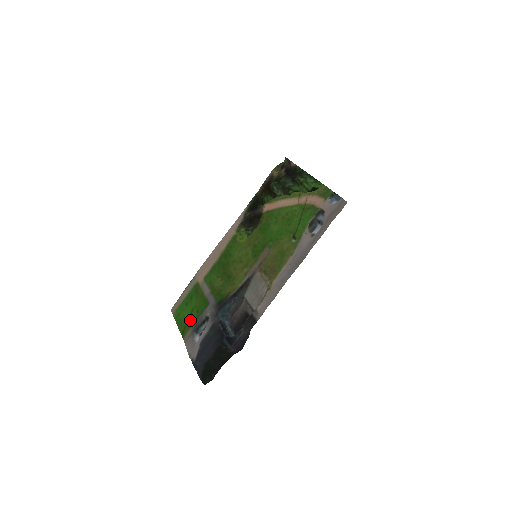
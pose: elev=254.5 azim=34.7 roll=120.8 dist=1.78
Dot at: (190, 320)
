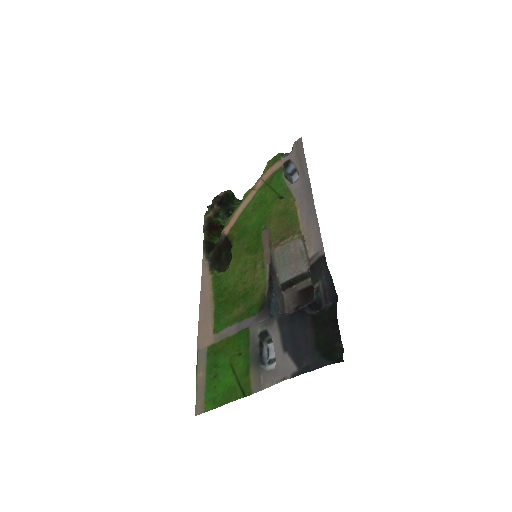
Dot at: (239, 371)
